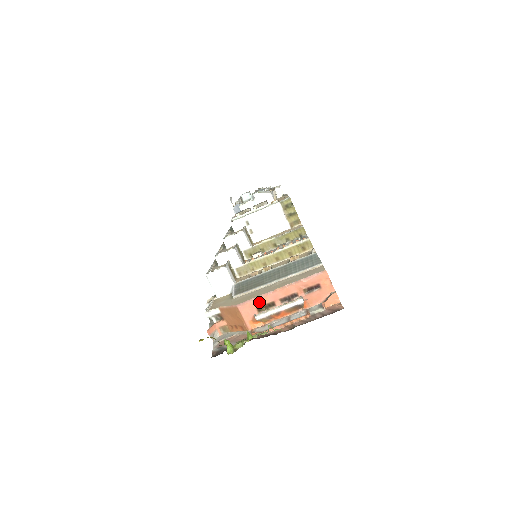
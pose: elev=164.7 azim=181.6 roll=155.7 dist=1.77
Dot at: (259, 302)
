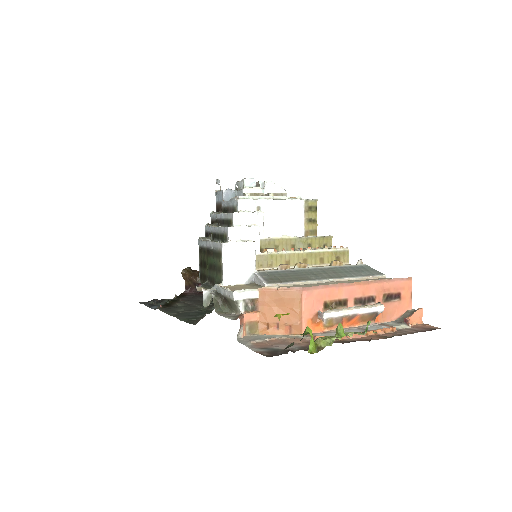
Dot at: (331, 293)
